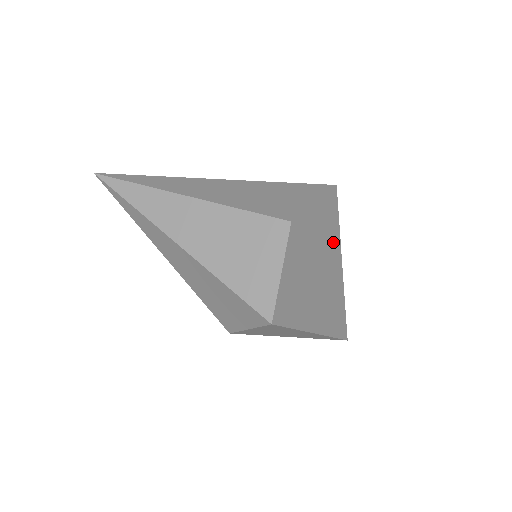
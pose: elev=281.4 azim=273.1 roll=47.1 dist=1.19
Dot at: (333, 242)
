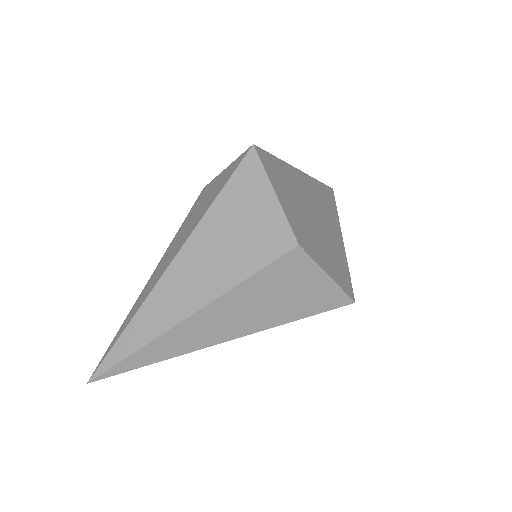
Dot at: (290, 176)
